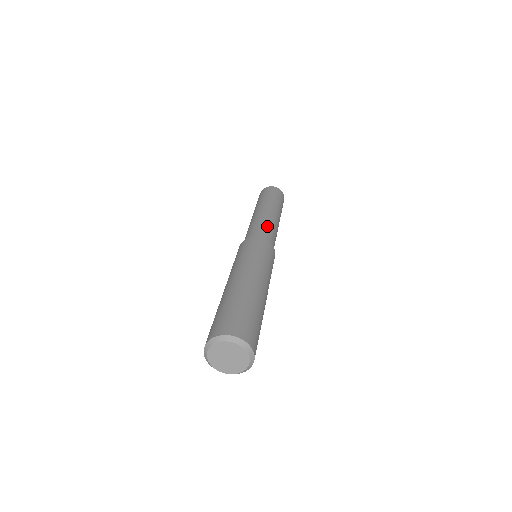
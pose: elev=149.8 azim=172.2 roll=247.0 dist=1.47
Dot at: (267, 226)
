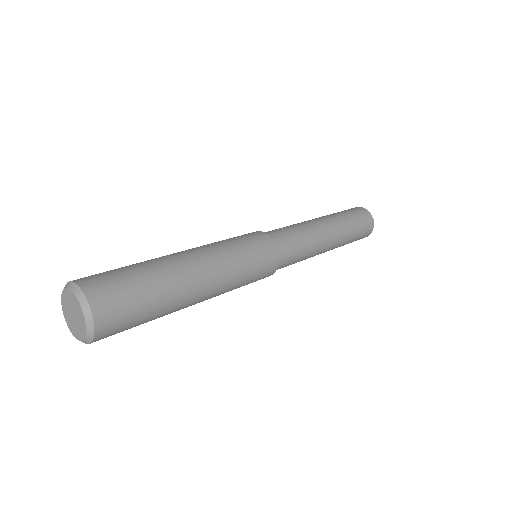
Dot at: (283, 227)
